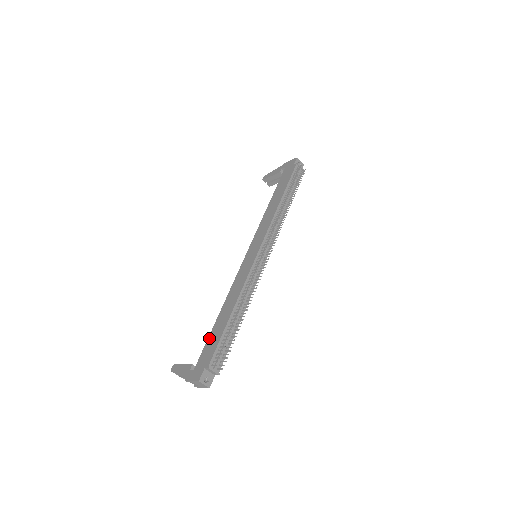
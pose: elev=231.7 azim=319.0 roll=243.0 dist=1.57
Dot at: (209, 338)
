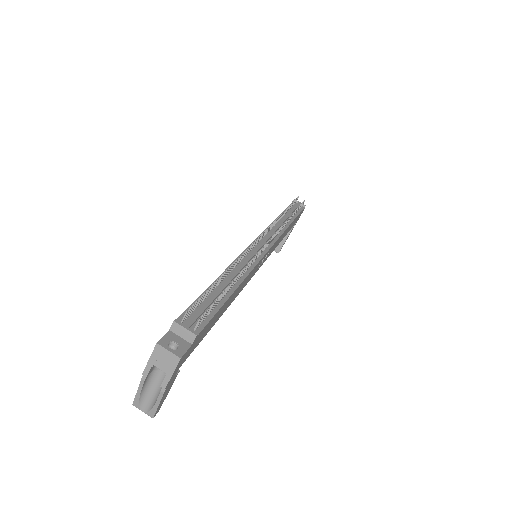
Dot at: occluded
